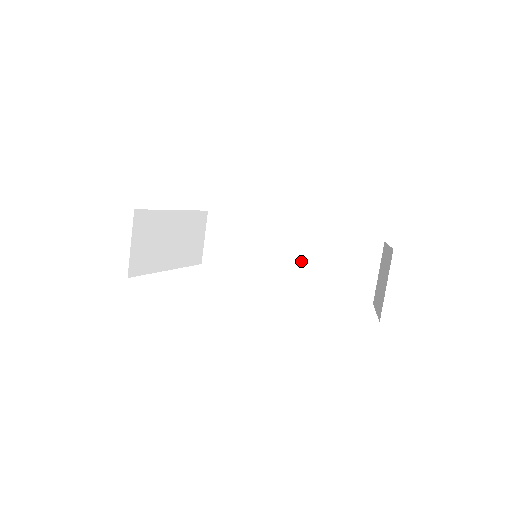
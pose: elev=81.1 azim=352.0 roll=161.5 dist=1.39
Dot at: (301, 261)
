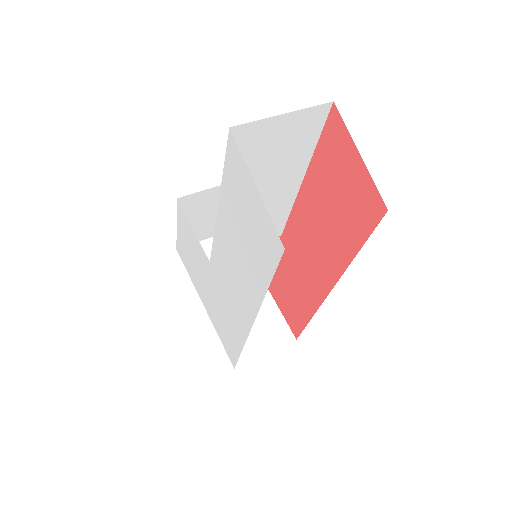
Dot at: occluded
